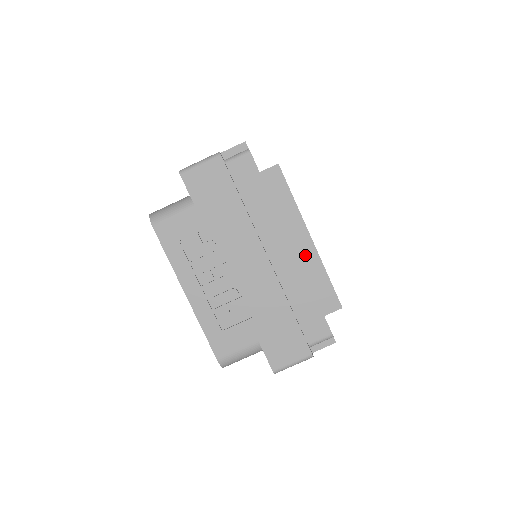
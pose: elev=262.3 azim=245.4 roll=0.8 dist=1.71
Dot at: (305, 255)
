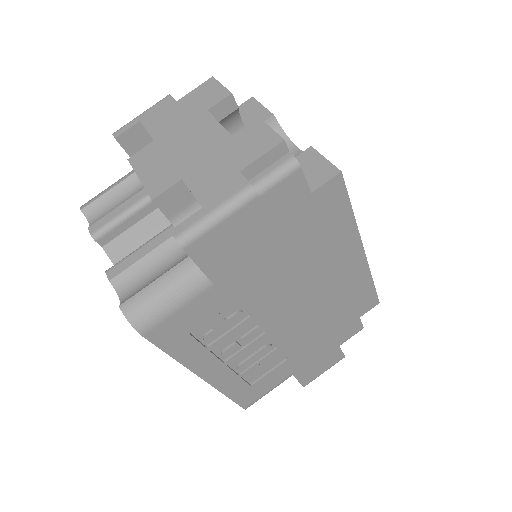
Dot at: (353, 272)
